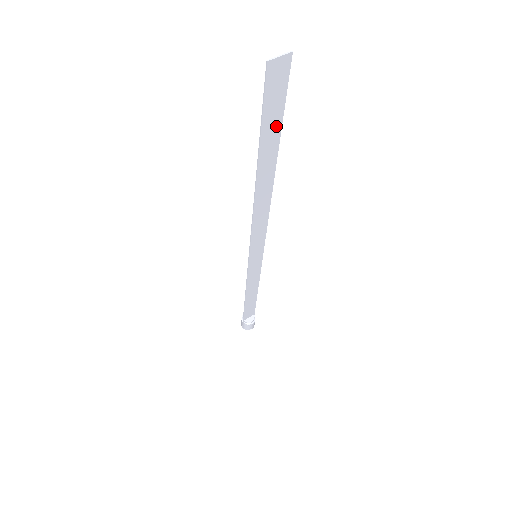
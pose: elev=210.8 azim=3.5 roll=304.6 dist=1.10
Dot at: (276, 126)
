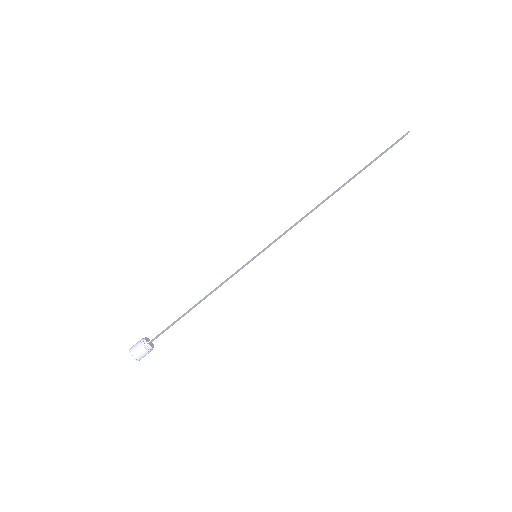
Dot at: (371, 163)
